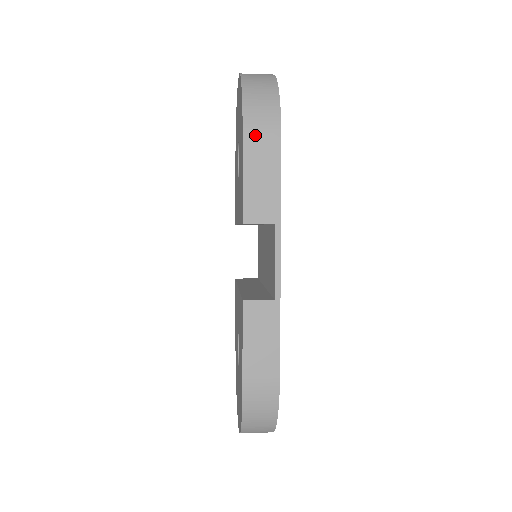
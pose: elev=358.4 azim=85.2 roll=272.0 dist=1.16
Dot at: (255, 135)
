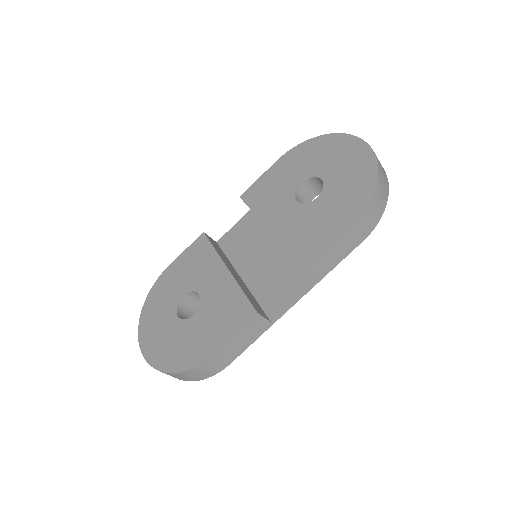
Dot at: (360, 225)
